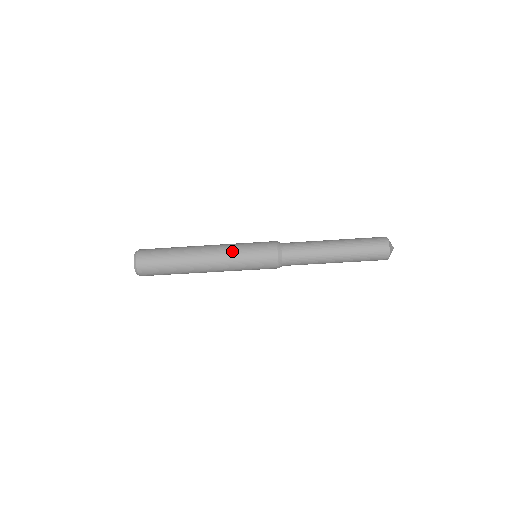
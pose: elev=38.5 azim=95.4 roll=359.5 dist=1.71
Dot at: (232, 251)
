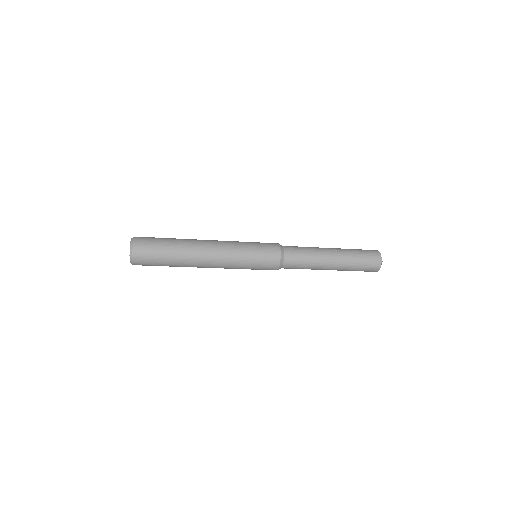
Dot at: (236, 247)
